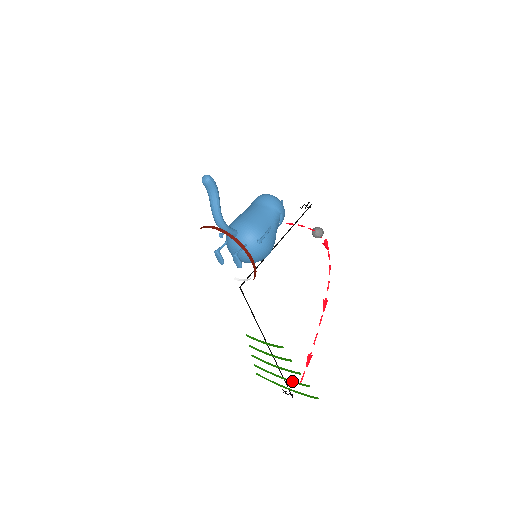
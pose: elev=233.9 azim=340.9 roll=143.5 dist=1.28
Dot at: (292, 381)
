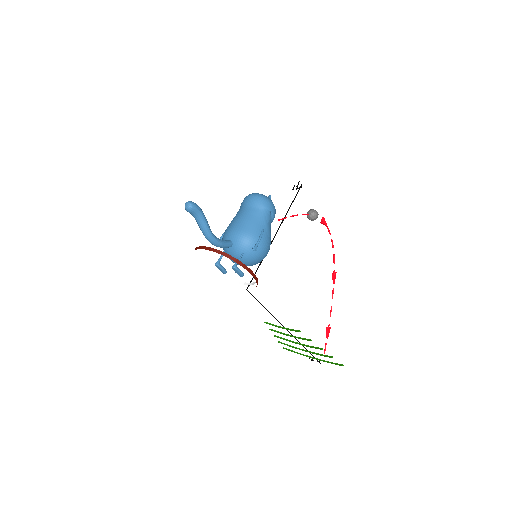
Dot at: (316, 354)
